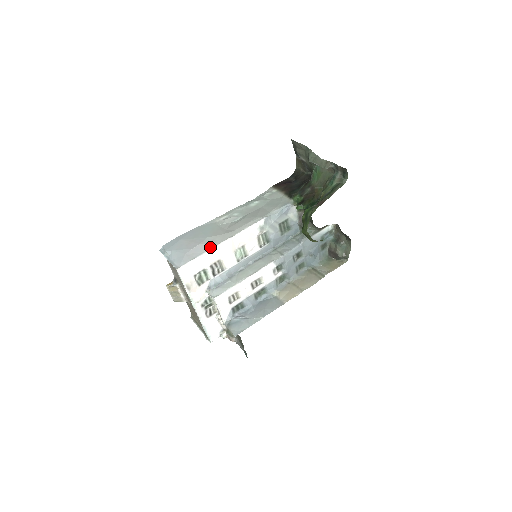
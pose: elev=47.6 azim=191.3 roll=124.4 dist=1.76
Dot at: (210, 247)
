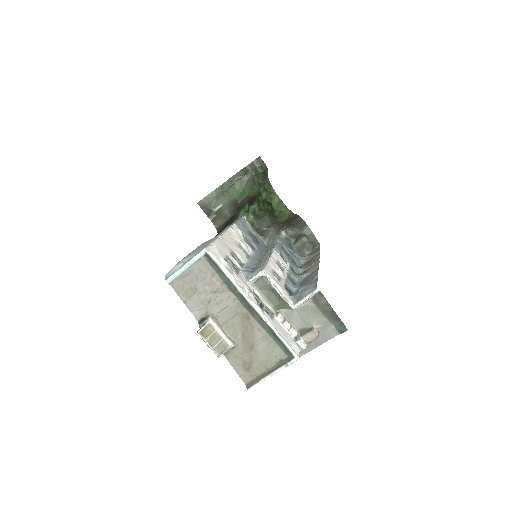
Dot at: (216, 237)
